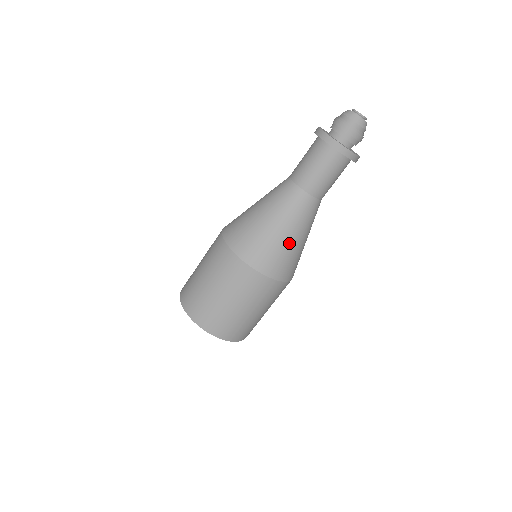
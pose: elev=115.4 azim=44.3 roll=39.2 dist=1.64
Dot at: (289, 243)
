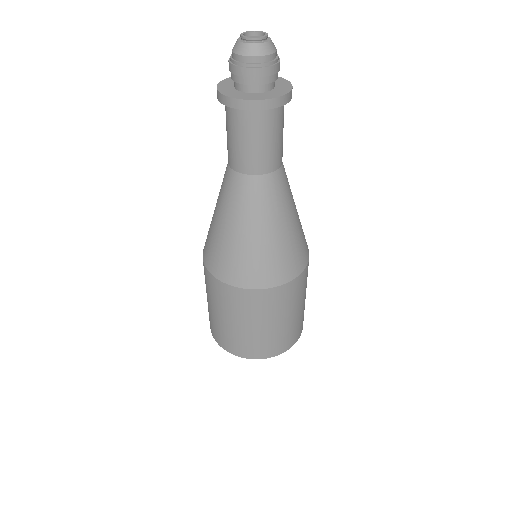
Dot at: (292, 231)
